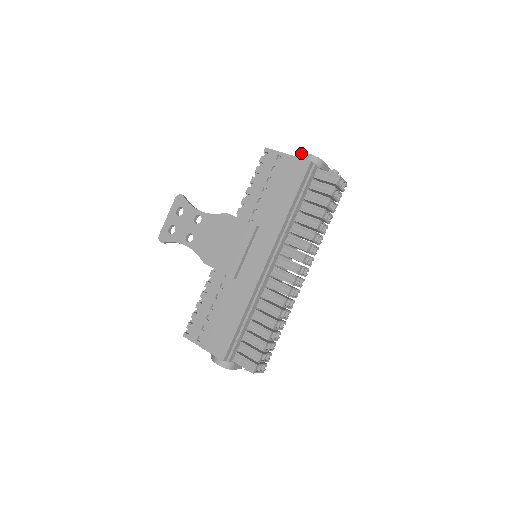
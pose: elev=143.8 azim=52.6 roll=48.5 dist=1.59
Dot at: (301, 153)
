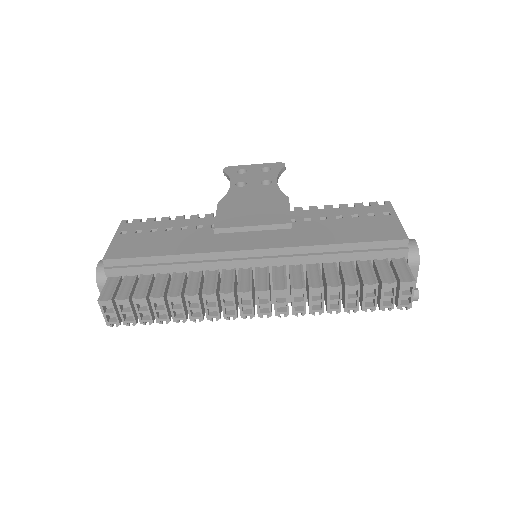
Dot at: occluded
